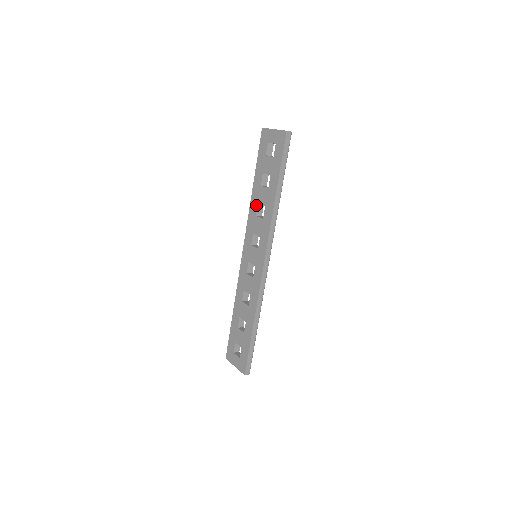
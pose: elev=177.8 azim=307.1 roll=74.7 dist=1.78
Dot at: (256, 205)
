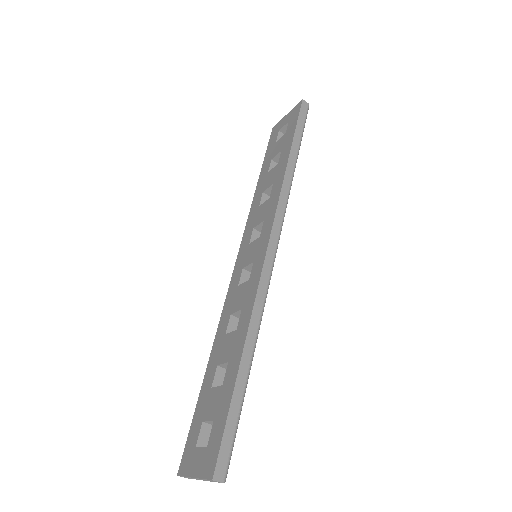
Dot at: (260, 195)
